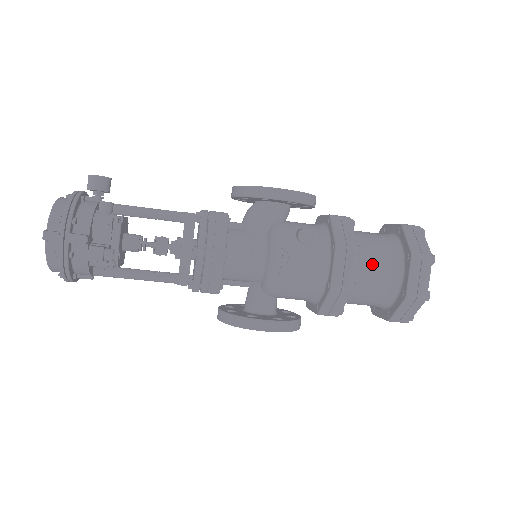
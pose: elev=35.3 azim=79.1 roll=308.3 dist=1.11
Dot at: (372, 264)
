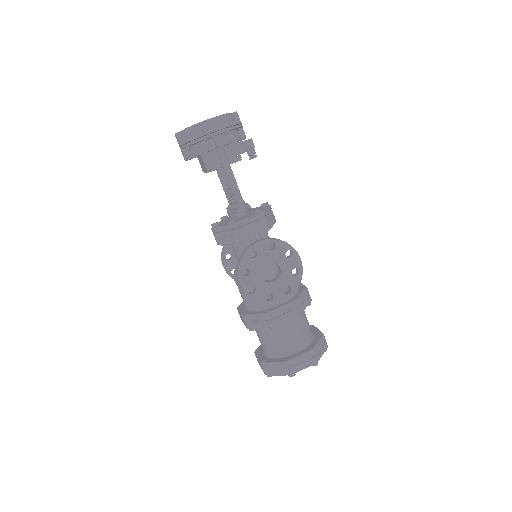
Dot at: occluded
